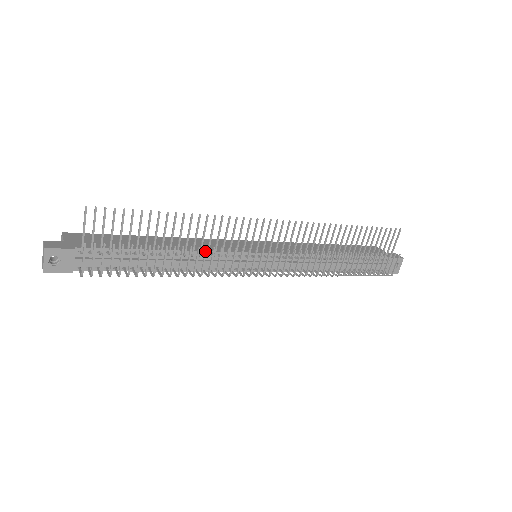
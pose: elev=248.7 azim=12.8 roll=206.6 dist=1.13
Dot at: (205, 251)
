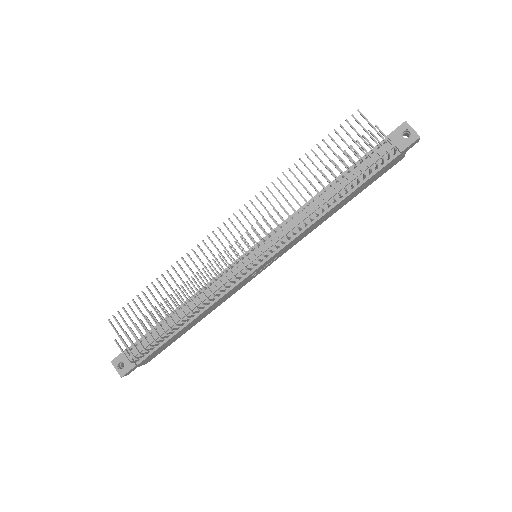
Dot at: occluded
